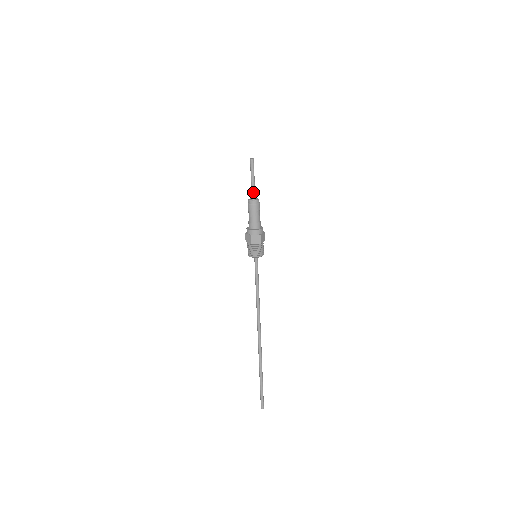
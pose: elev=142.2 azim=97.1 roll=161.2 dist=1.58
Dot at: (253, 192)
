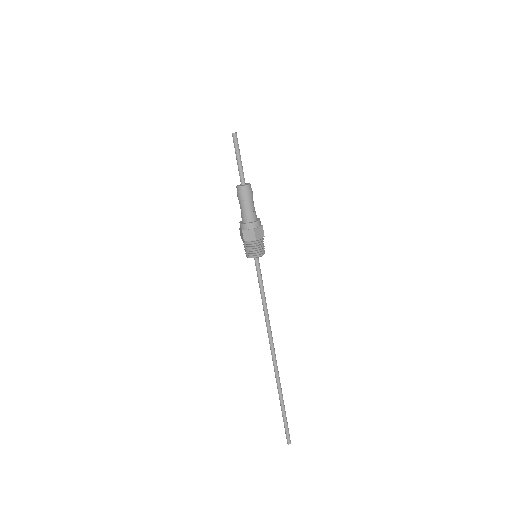
Dot at: (241, 176)
